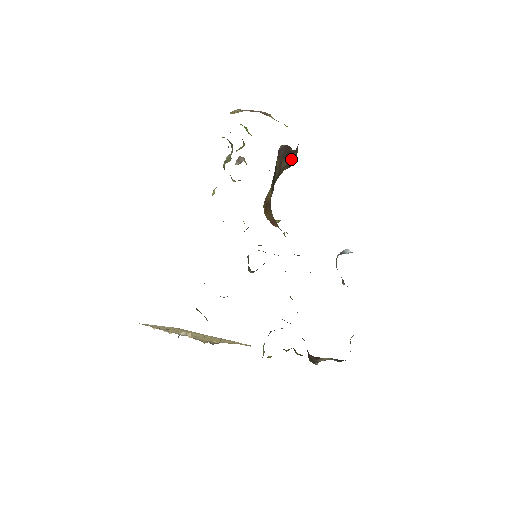
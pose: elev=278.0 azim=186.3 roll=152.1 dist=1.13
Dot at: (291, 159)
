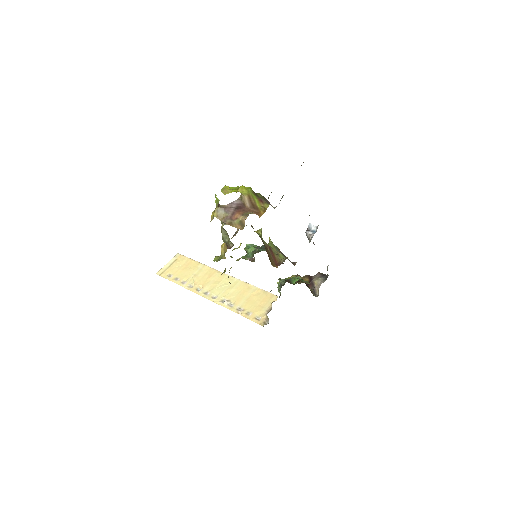
Dot at: occluded
